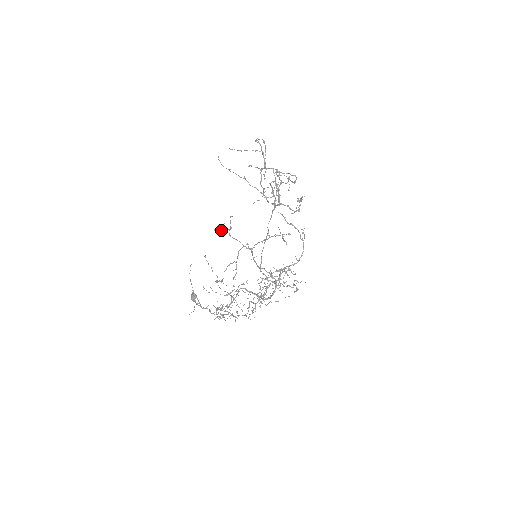
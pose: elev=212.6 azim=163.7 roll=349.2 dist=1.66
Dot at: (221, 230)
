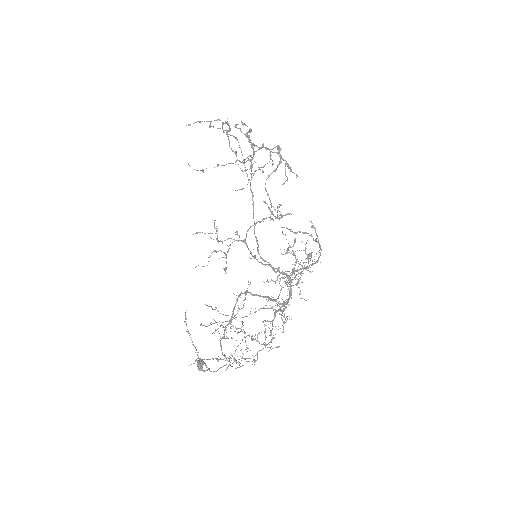
Dot at: (204, 233)
